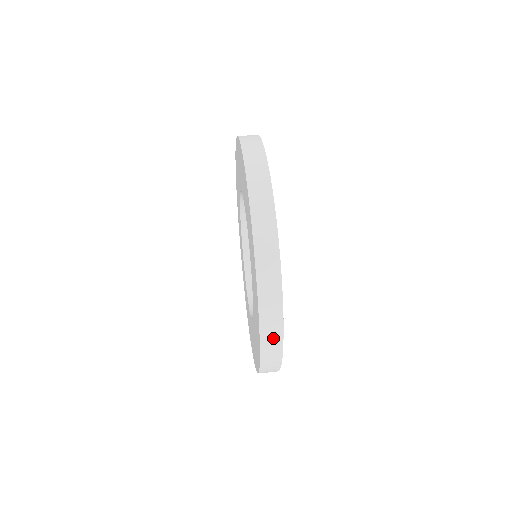
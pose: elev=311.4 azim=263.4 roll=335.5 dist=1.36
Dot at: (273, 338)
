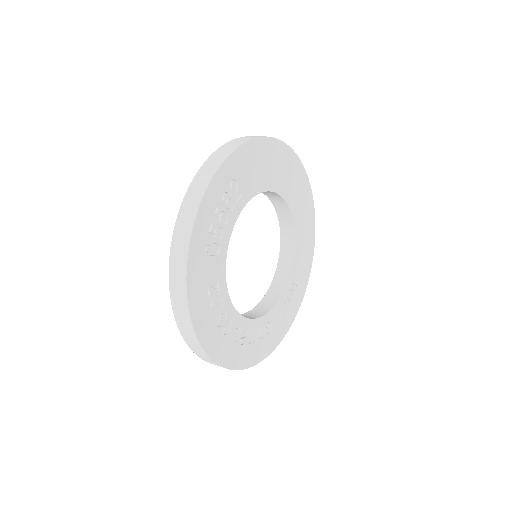
Dot at: (180, 298)
